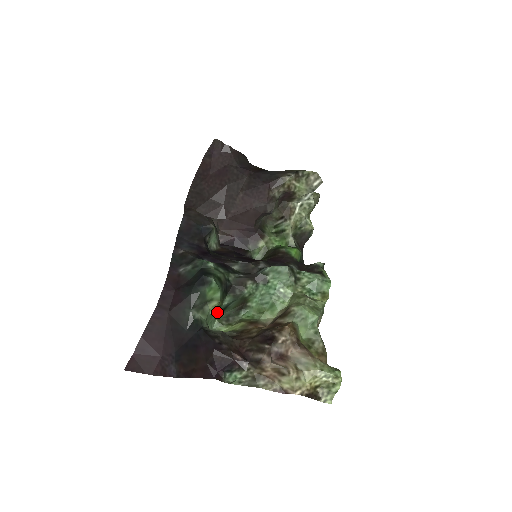
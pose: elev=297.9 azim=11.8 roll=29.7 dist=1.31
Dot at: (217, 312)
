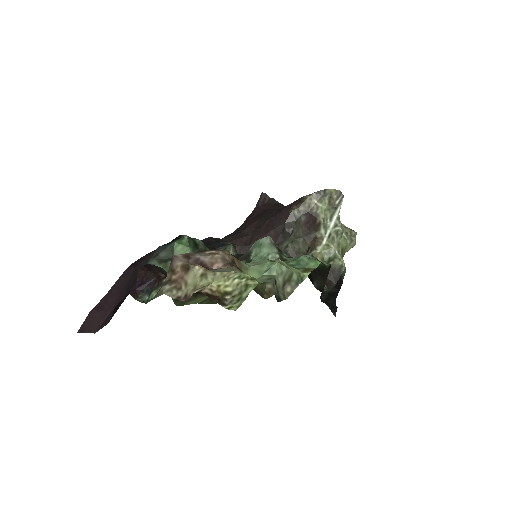
Dot at: occluded
